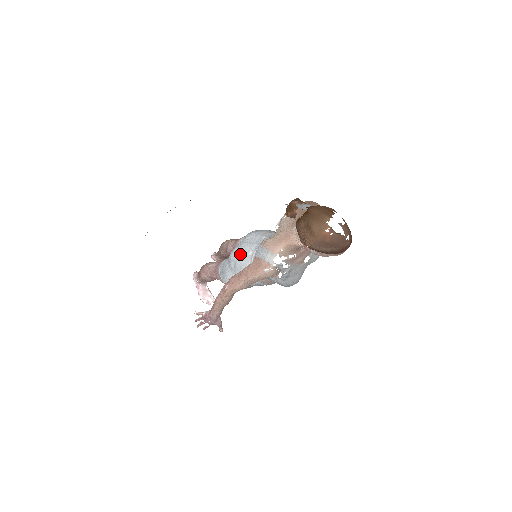
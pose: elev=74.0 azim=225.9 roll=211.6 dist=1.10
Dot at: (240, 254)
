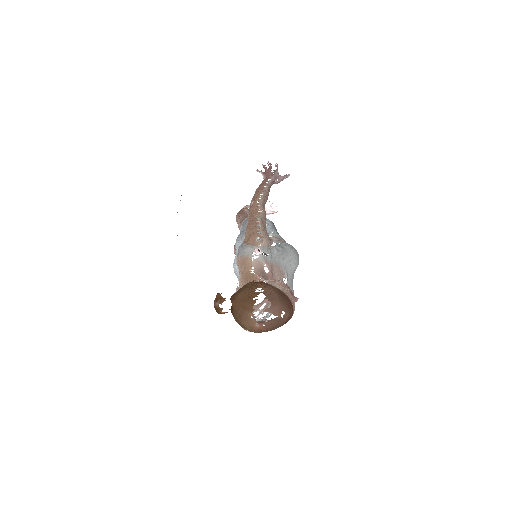
Dot at: (238, 273)
